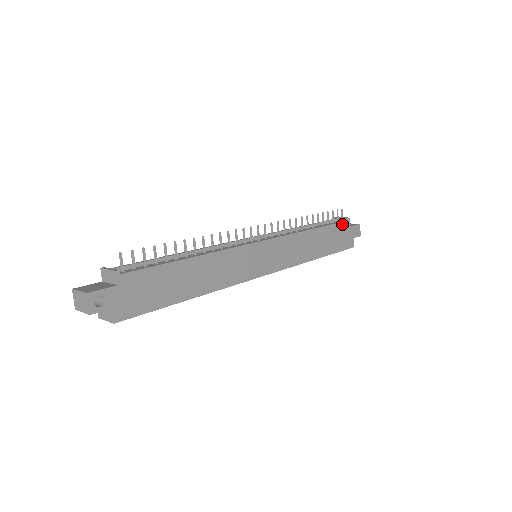
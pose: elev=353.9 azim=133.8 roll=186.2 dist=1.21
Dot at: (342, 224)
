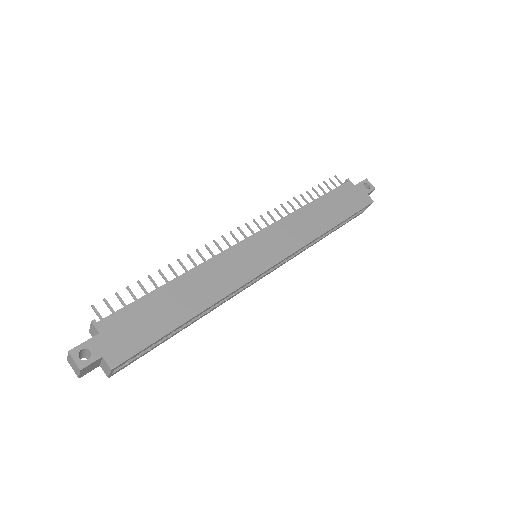
Dot at: (342, 187)
